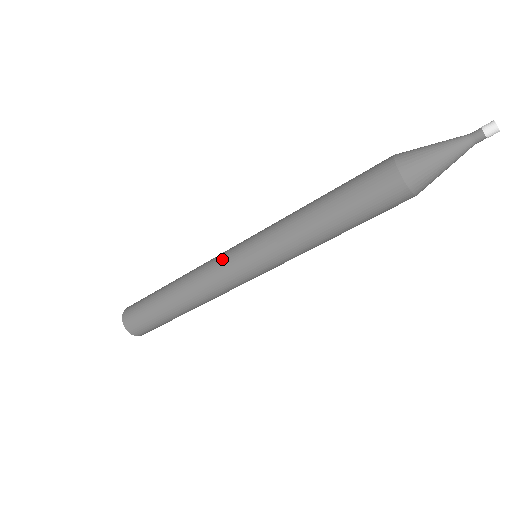
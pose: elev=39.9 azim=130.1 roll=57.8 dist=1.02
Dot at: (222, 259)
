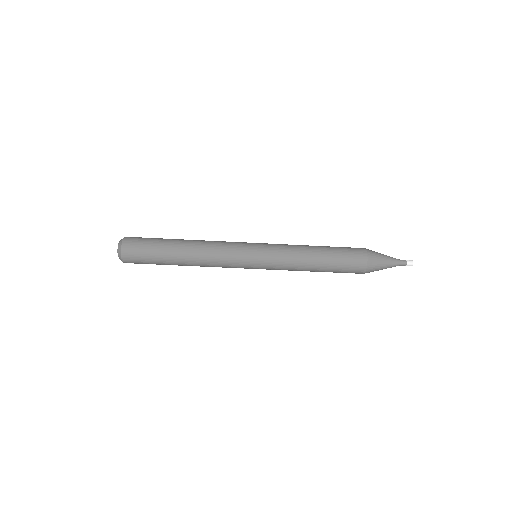
Dot at: (237, 254)
